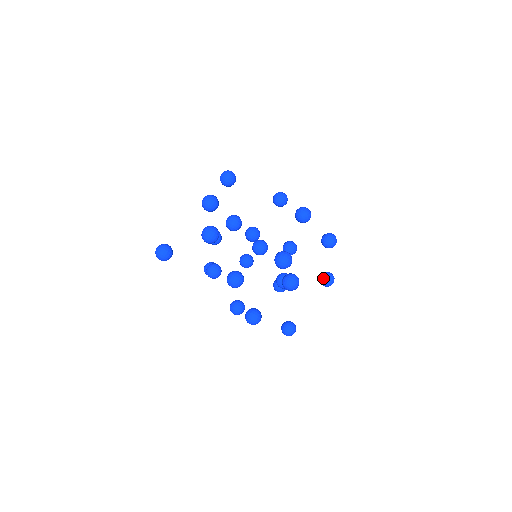
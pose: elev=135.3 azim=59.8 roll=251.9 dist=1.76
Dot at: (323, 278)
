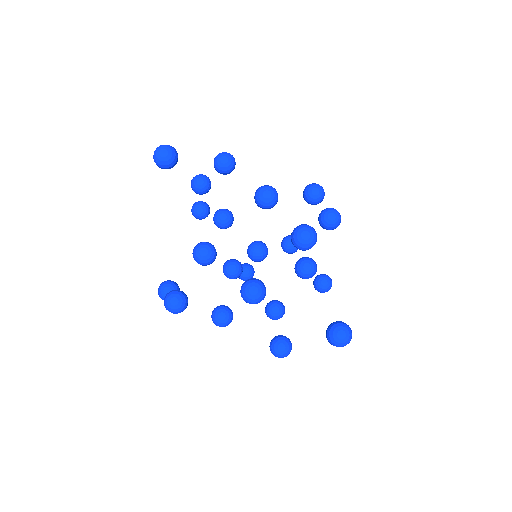
Dot at: occluded
